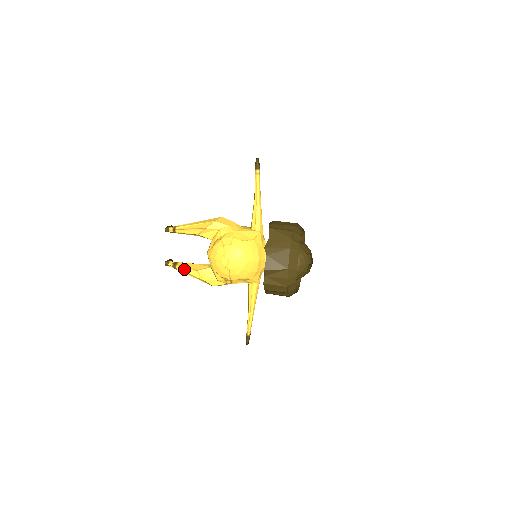
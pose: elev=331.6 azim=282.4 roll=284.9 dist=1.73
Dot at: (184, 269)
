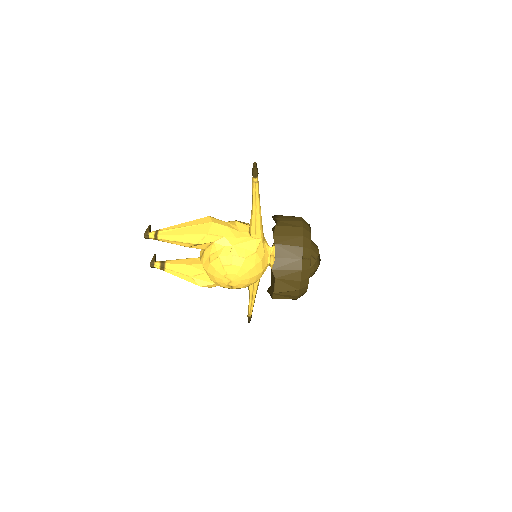
Dot at: (175, 274)
